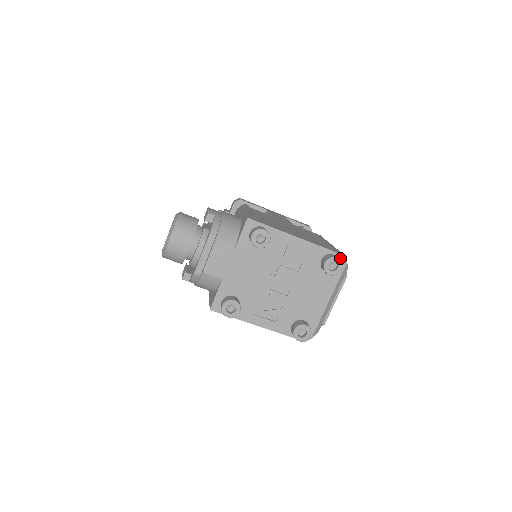
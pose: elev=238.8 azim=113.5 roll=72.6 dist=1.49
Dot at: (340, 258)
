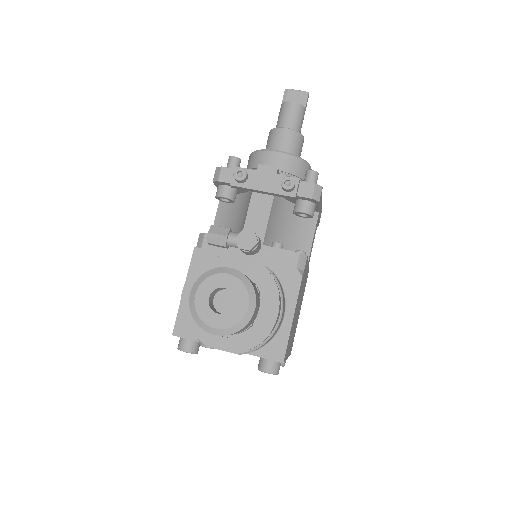
Dot at: occluded
